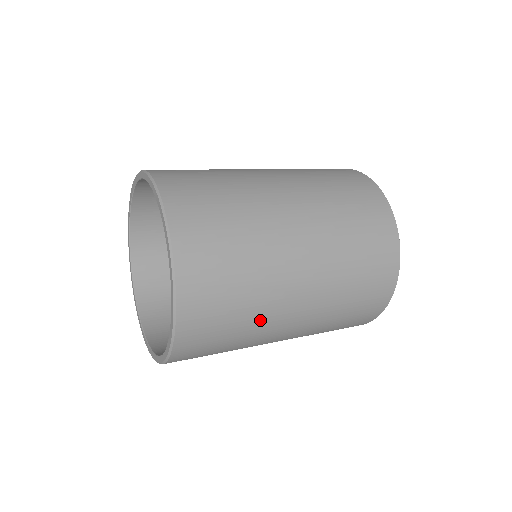
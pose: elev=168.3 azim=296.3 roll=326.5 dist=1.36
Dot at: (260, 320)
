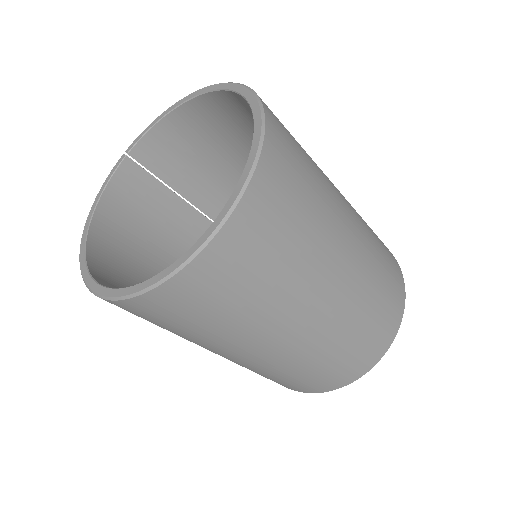
Dot at: (304, 271)
